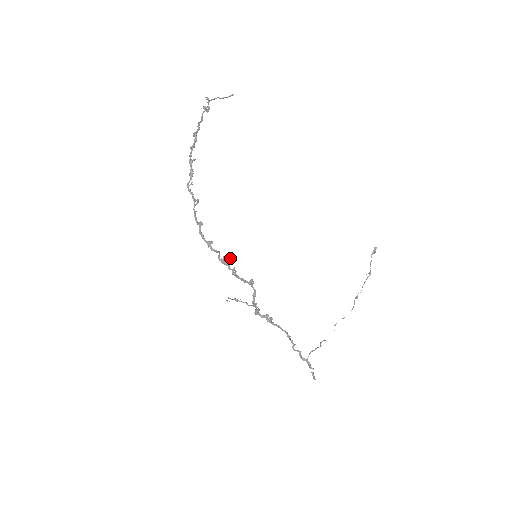
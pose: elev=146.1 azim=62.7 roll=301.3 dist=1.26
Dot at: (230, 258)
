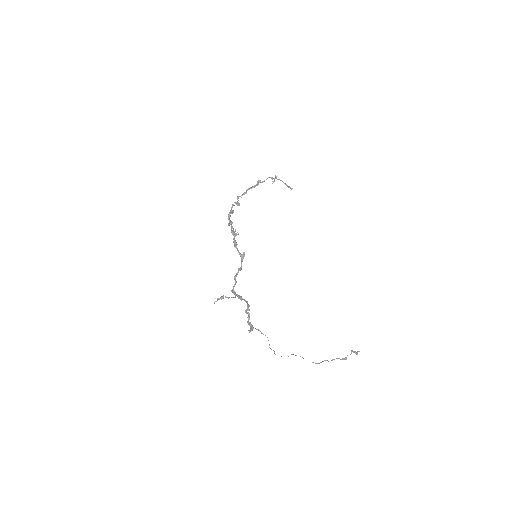
Dot at: (238, 234)
